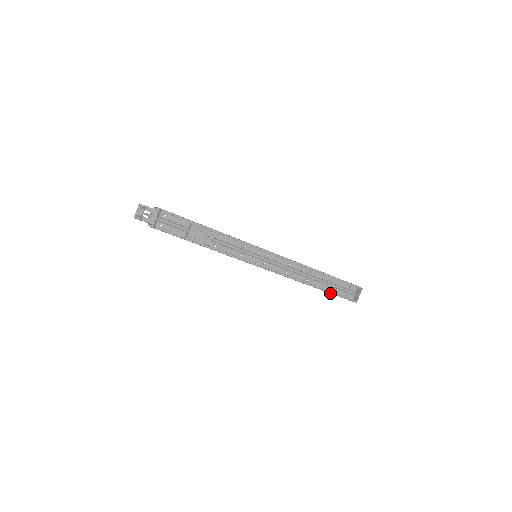
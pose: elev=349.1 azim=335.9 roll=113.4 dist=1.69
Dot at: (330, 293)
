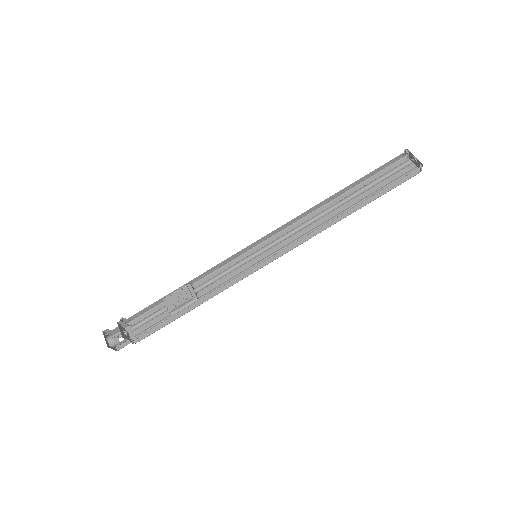
Dot at: occluded
